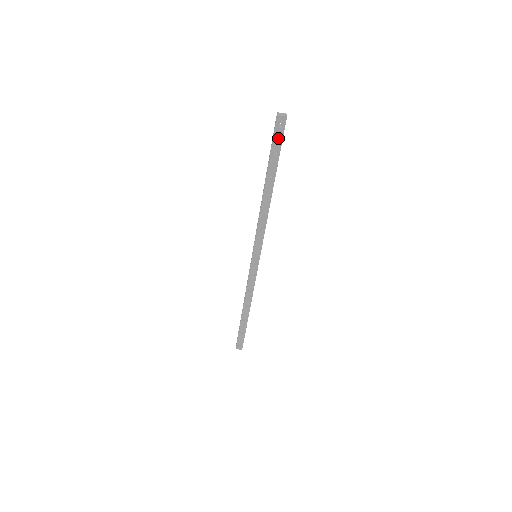
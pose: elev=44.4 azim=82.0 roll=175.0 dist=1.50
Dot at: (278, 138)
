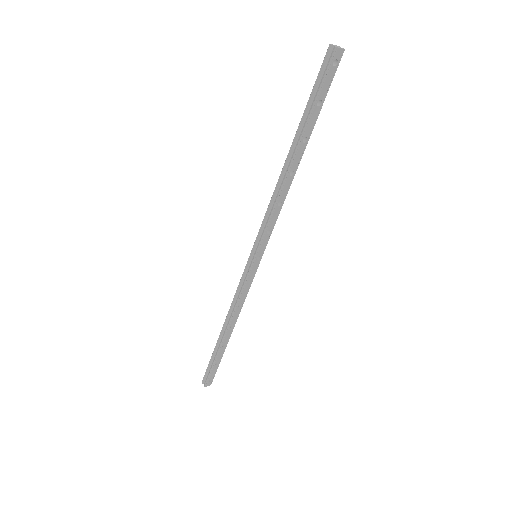
Dot at: (327, 82)
